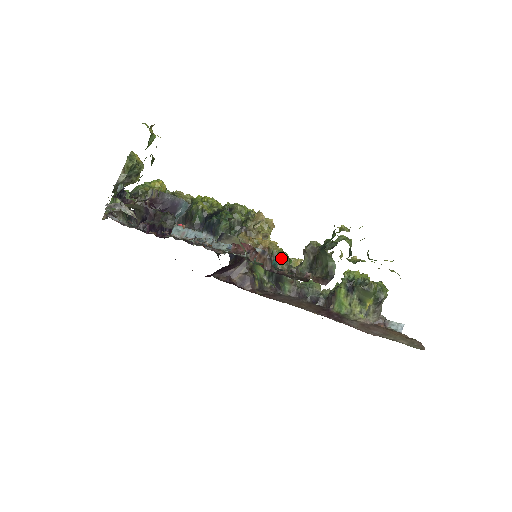
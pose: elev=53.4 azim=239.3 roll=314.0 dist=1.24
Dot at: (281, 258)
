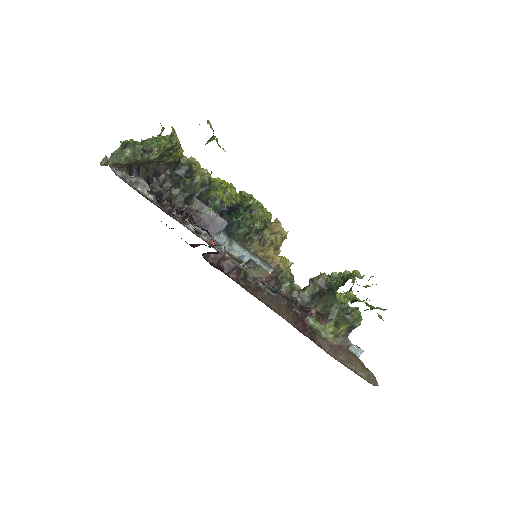
Dot at: (288, 280)
